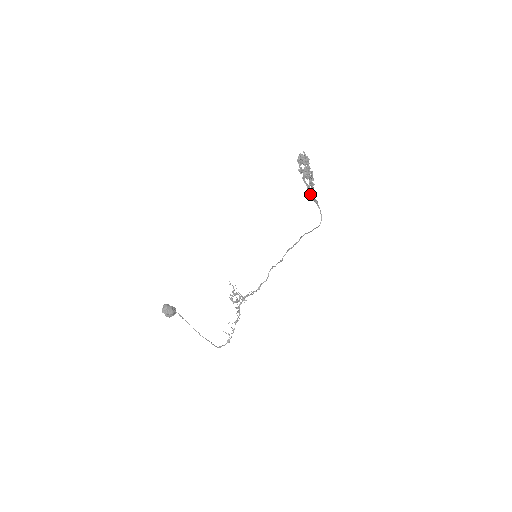
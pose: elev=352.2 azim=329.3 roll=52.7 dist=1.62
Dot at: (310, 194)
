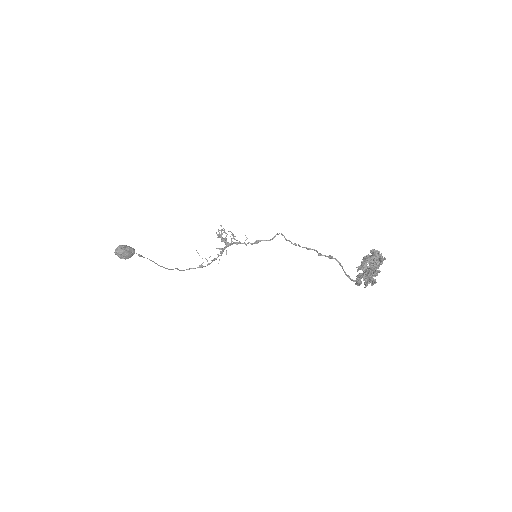
Dot at: occluded
